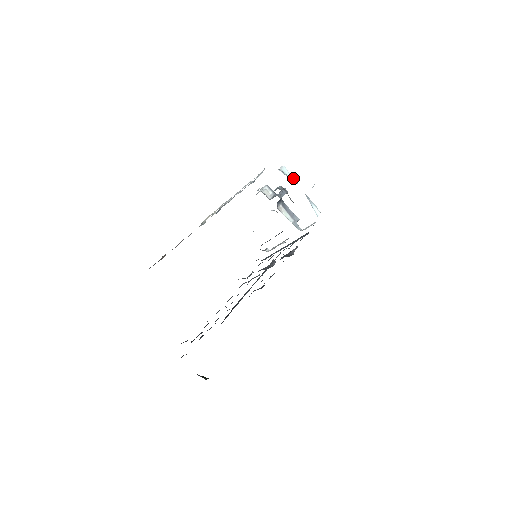
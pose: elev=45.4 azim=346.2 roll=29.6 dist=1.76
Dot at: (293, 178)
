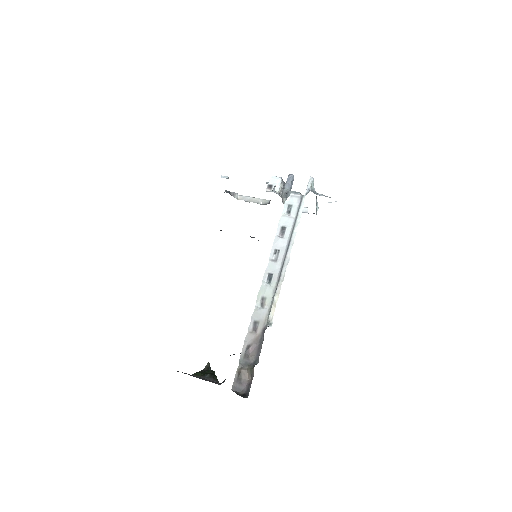
Dot at: occluded
